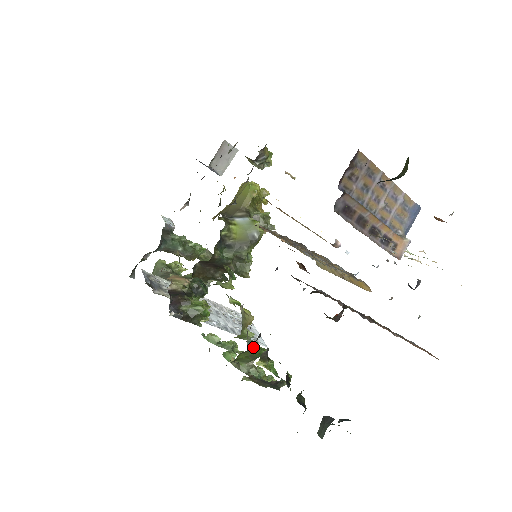
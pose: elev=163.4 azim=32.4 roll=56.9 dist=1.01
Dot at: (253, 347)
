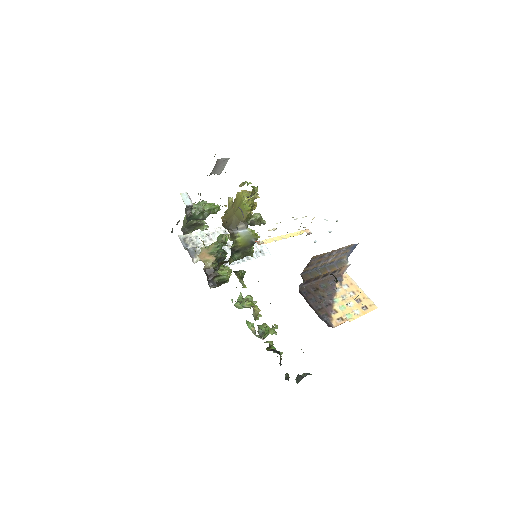
Dot at: (262, 334)
